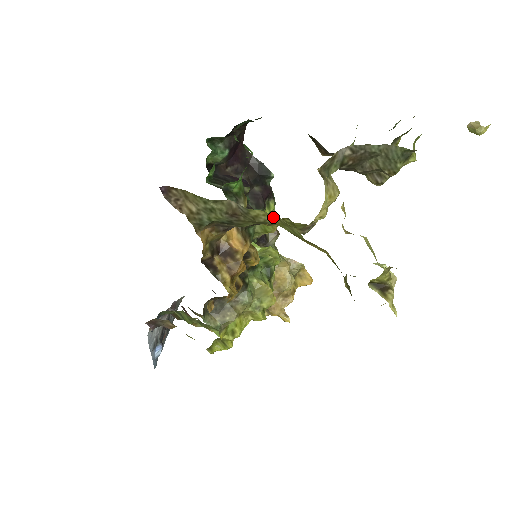
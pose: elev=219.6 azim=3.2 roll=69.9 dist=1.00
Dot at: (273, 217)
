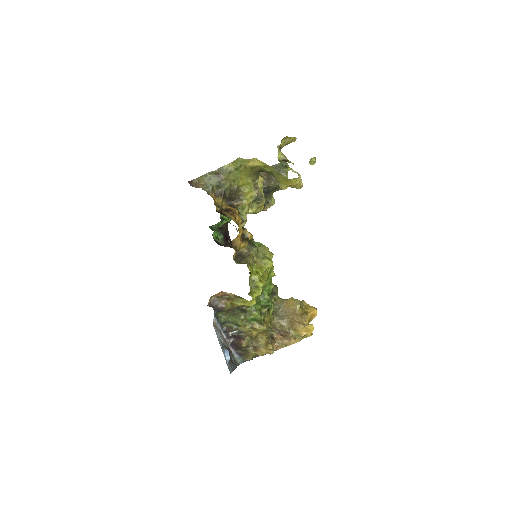
Dot at: (232, 164)
